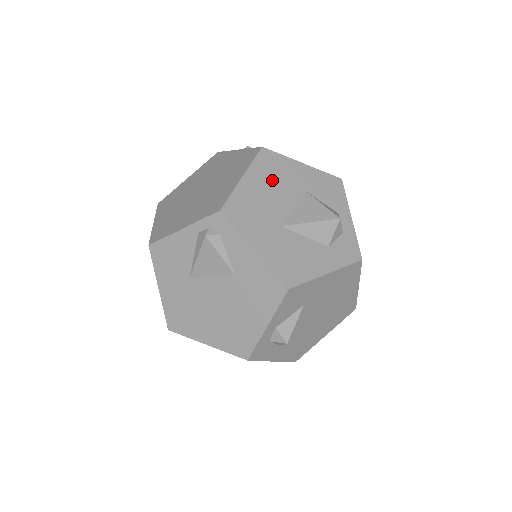
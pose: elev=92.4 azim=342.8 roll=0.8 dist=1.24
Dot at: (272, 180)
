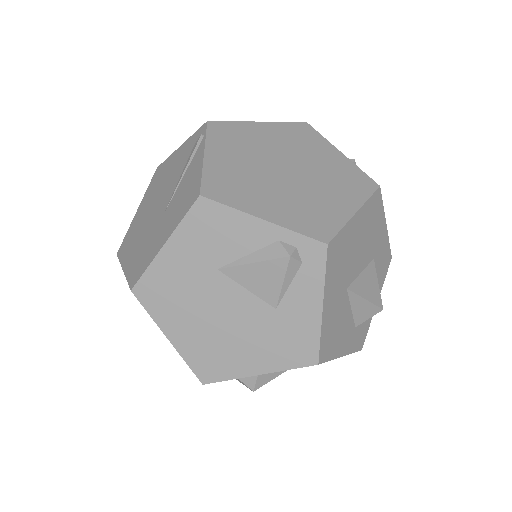
Dot at: (367, 231)
